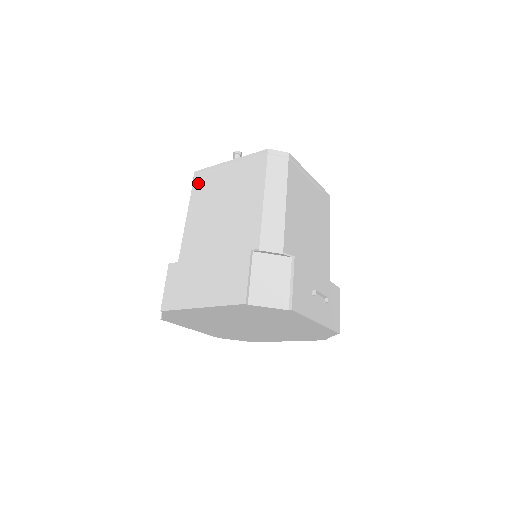
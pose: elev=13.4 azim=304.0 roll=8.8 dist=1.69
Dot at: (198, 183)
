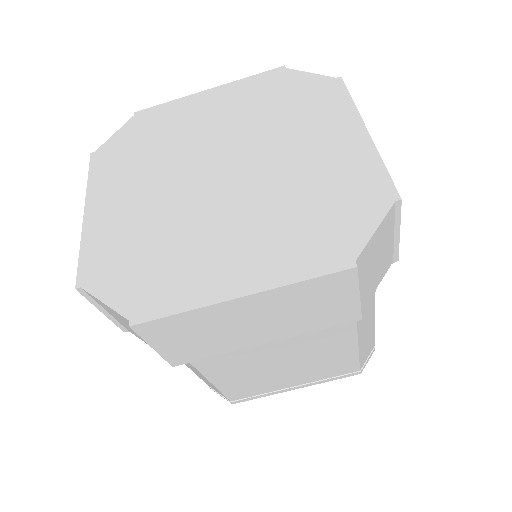
Dot at: occluded
